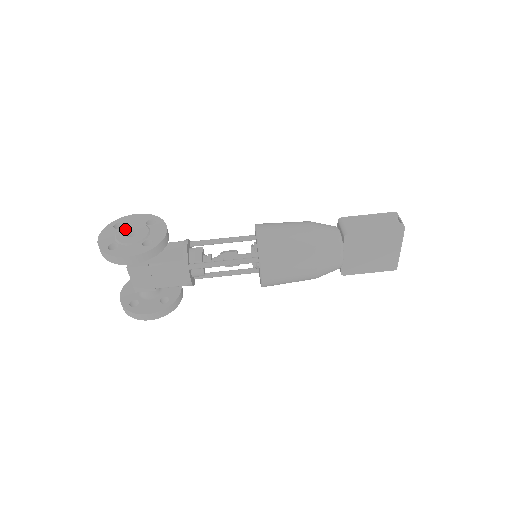
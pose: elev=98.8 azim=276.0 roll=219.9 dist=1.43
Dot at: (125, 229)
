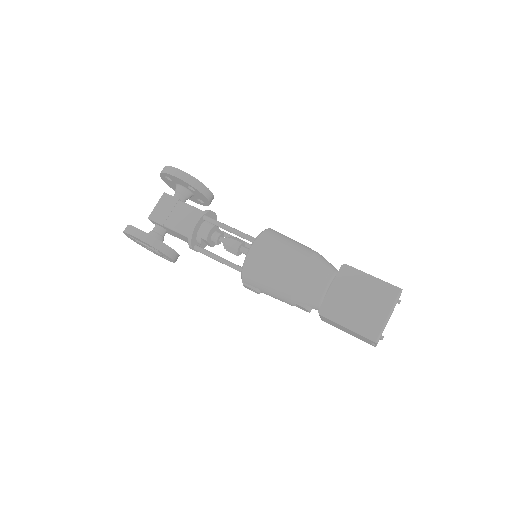
Dot at: occluded
